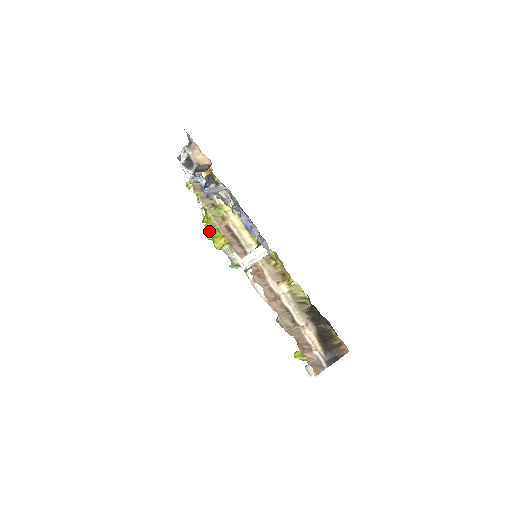
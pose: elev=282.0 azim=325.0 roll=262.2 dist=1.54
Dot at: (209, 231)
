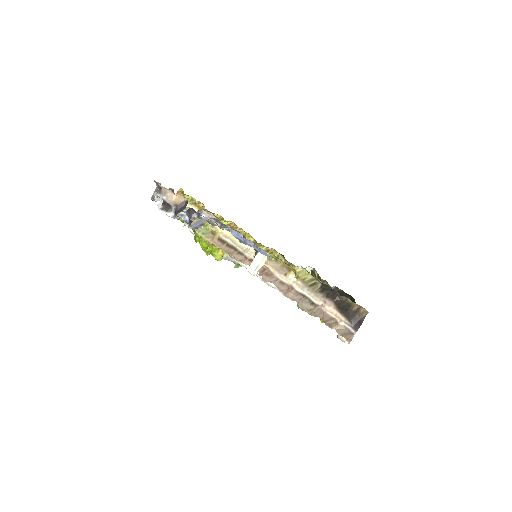
Dot at: (205, 248)
